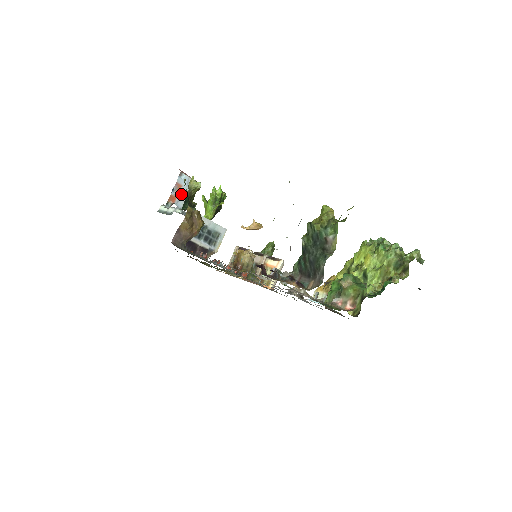
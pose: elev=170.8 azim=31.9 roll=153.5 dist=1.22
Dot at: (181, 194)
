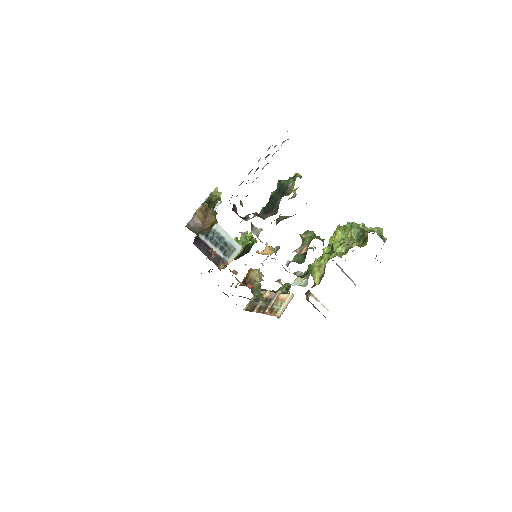
Dot at: occluded
